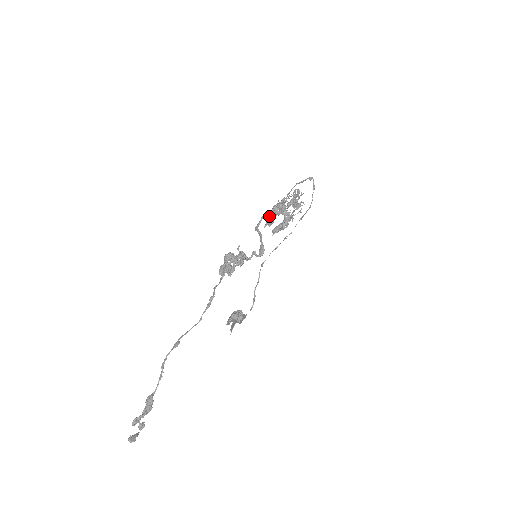
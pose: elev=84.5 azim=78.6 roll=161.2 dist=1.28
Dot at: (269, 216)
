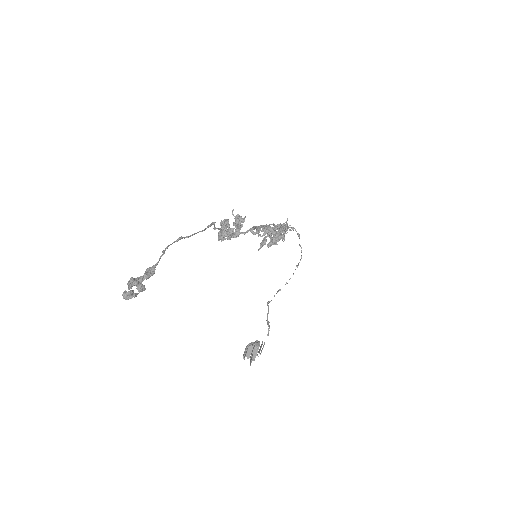
Dot at: (260, 235)
